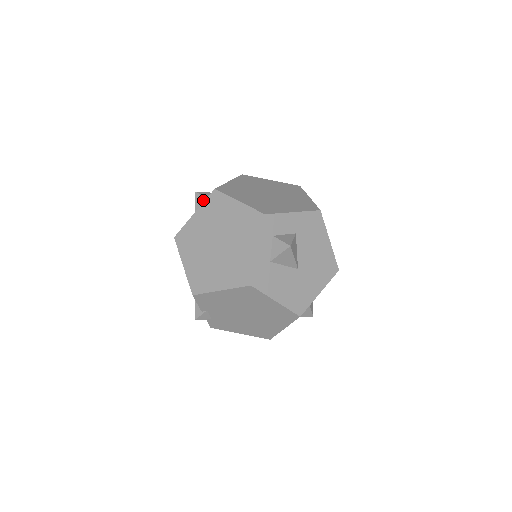
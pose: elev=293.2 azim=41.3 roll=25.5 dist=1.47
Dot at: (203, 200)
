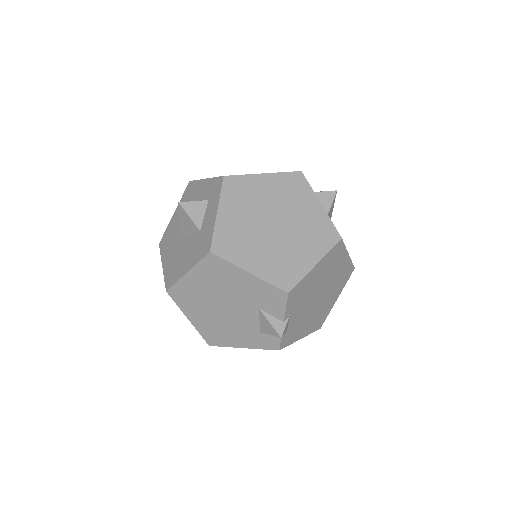
Dot at: (198, 205)
